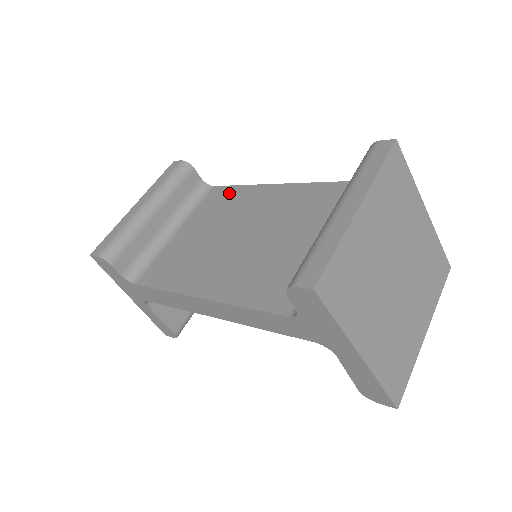
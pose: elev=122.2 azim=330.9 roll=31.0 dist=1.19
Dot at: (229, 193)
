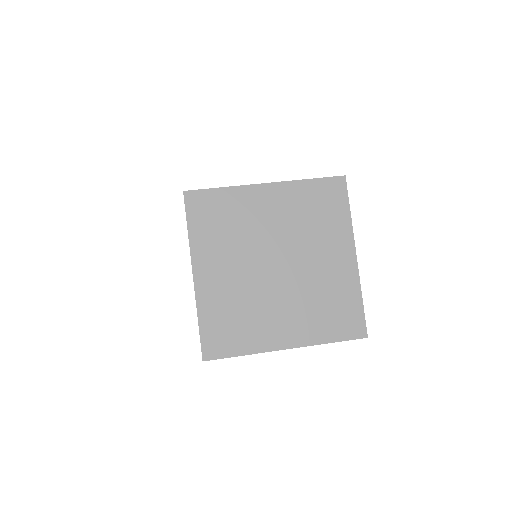
Dot at: occluded
